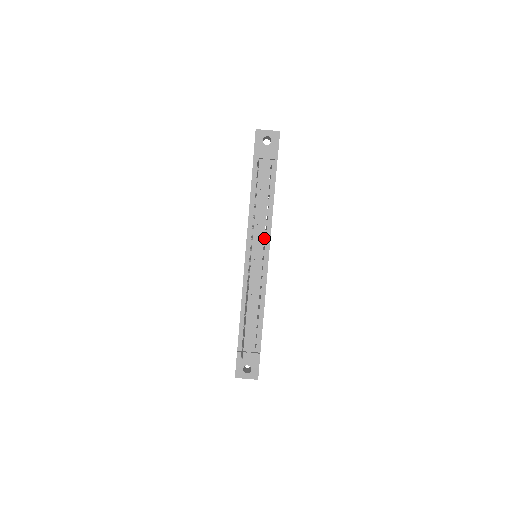
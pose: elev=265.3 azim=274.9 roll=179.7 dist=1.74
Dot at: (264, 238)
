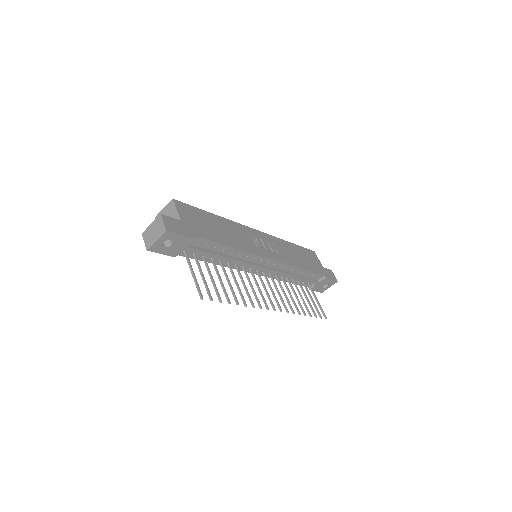
Dot at: occluded
